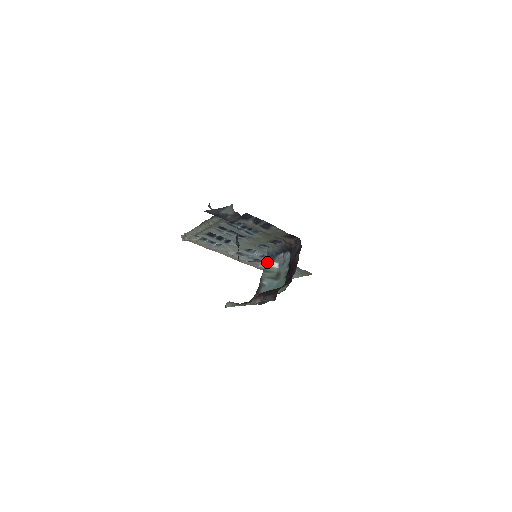
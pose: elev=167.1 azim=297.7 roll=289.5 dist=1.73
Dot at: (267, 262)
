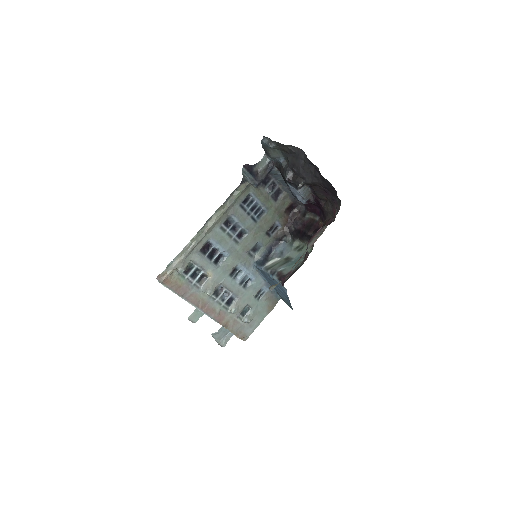
Dot at: (263, 265)
